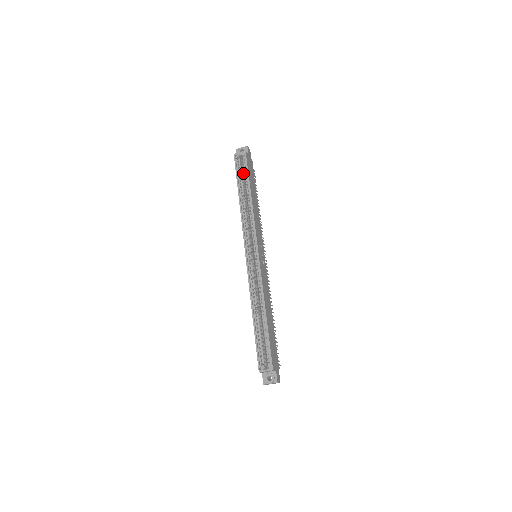
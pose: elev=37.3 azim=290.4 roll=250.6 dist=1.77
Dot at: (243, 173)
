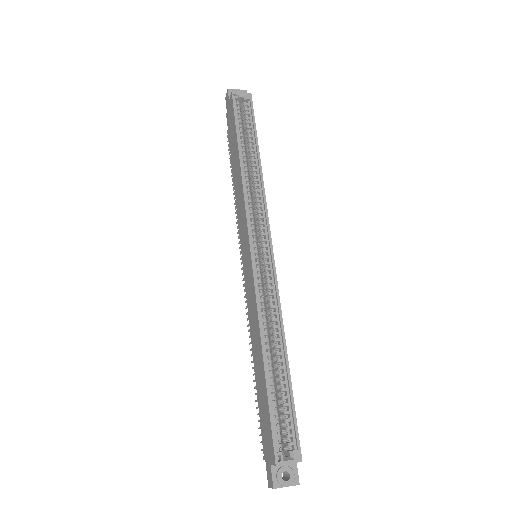
Dot at: occluded
